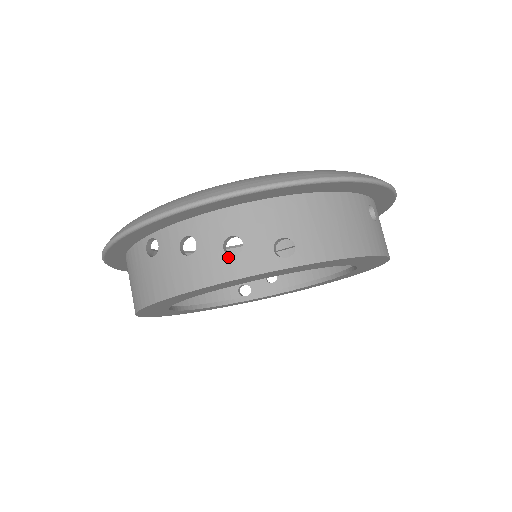
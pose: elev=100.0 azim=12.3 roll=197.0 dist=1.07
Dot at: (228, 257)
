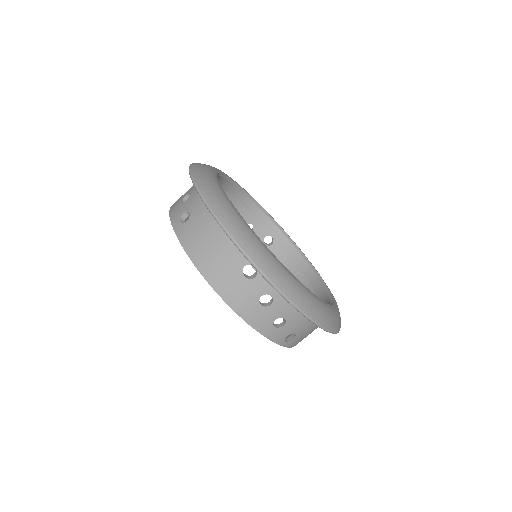
Dot at: (272, 325)
